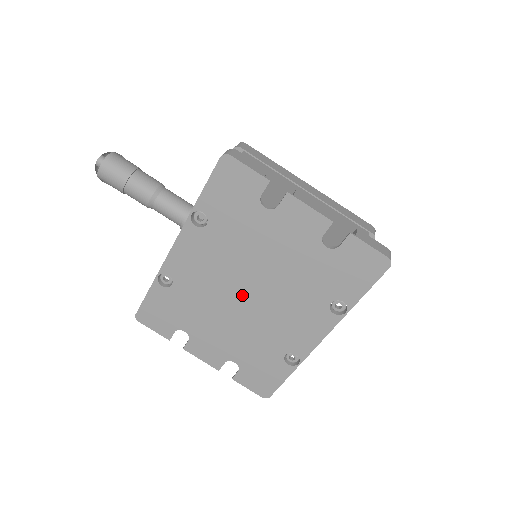
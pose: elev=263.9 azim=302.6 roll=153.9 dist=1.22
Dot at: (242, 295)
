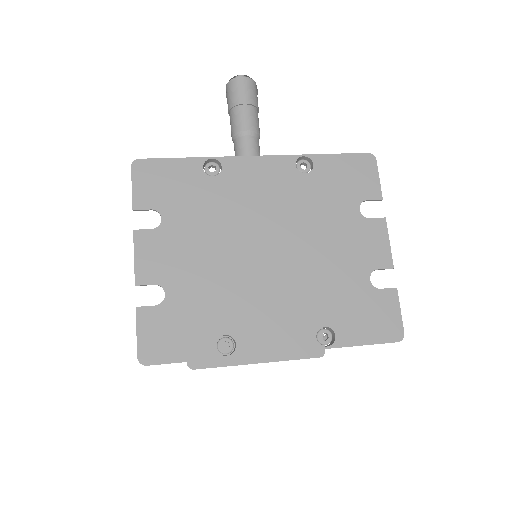
Dot at: (261, 245)
